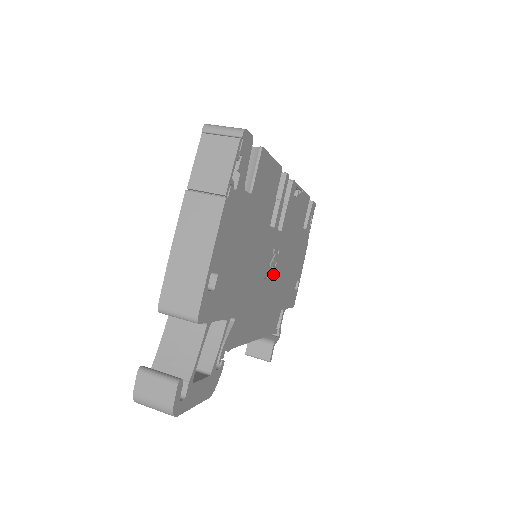
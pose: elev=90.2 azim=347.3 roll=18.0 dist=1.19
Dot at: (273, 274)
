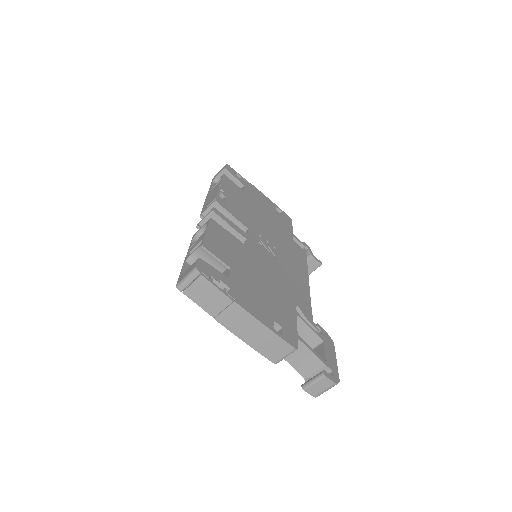
Dot at: (272, 247)
